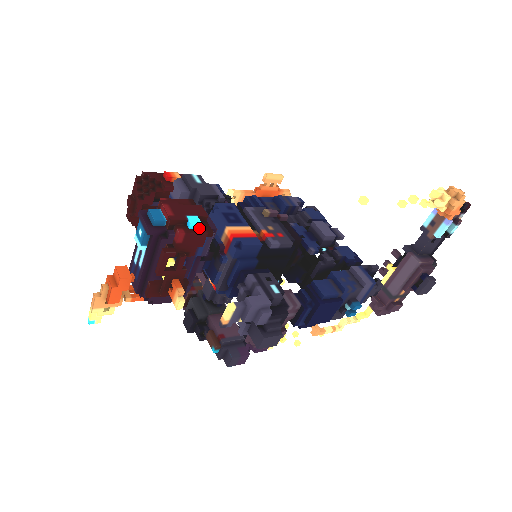
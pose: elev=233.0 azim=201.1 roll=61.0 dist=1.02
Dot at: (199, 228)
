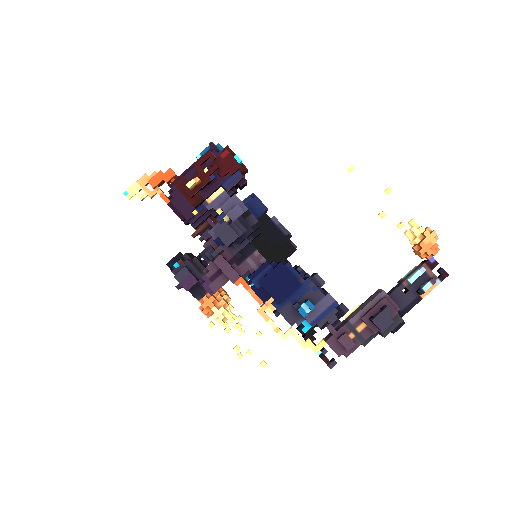
Dot at: (238, 163)
